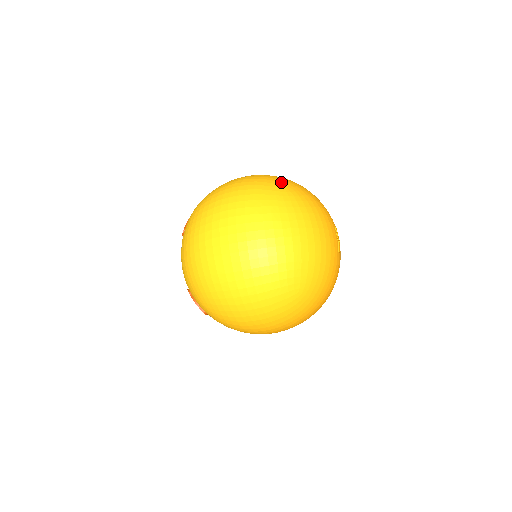
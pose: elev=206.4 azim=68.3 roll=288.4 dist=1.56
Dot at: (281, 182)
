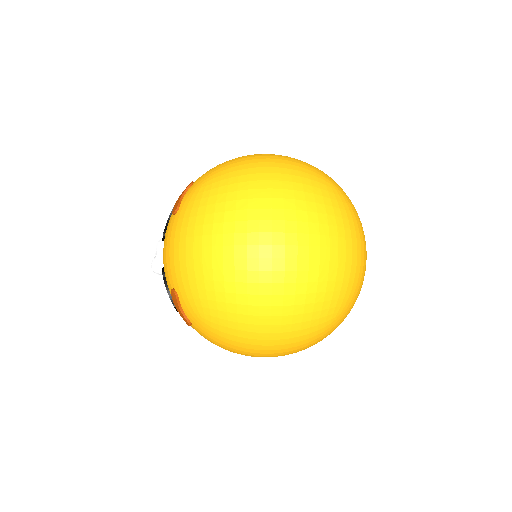
Dot at: (324, 174)
